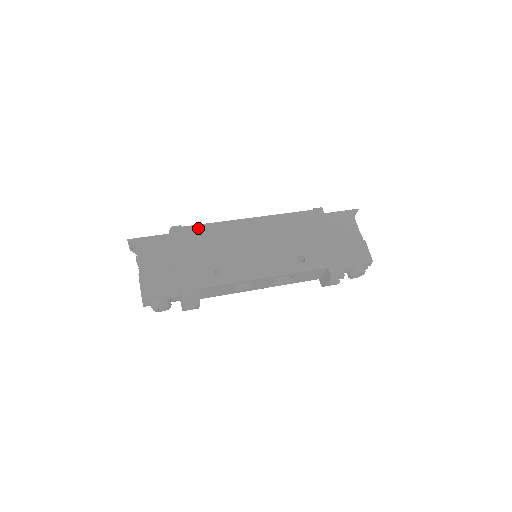
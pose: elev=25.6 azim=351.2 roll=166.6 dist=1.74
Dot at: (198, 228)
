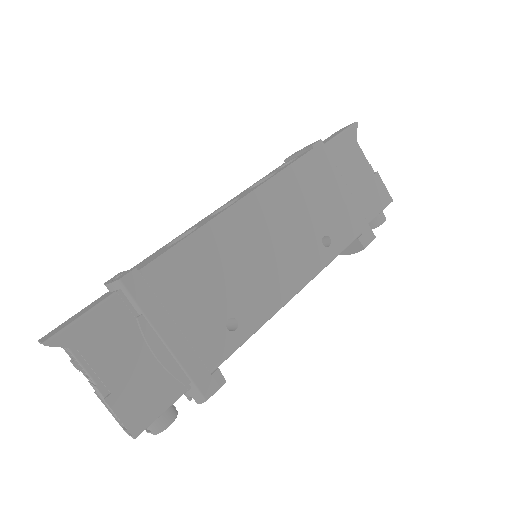
Dot at: (167, 260)
